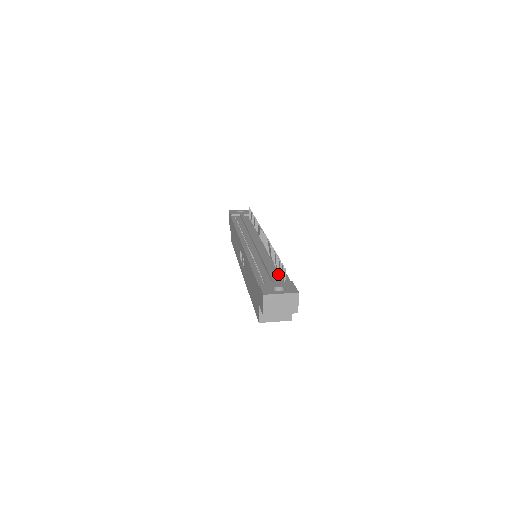
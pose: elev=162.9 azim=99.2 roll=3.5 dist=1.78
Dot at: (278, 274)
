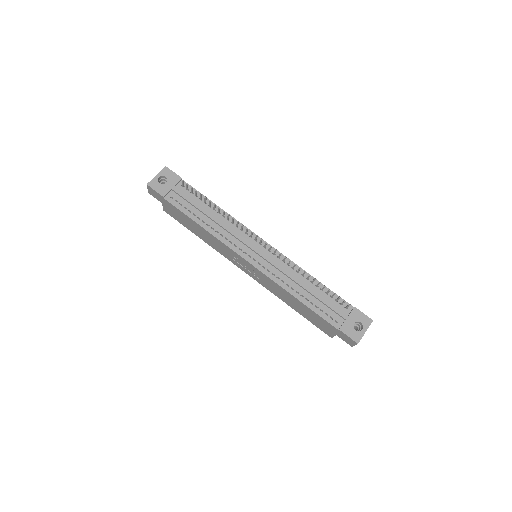
Dot at: (332, 300)
